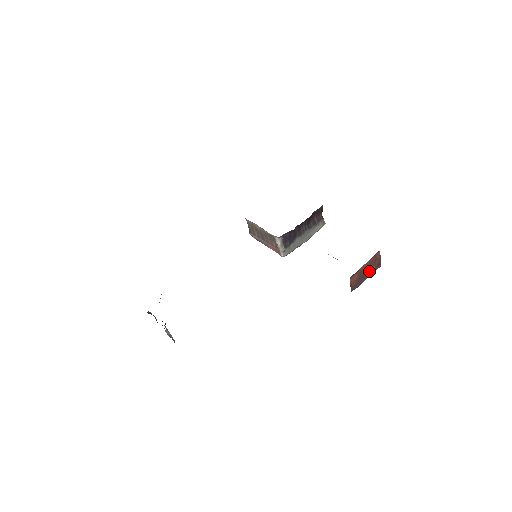
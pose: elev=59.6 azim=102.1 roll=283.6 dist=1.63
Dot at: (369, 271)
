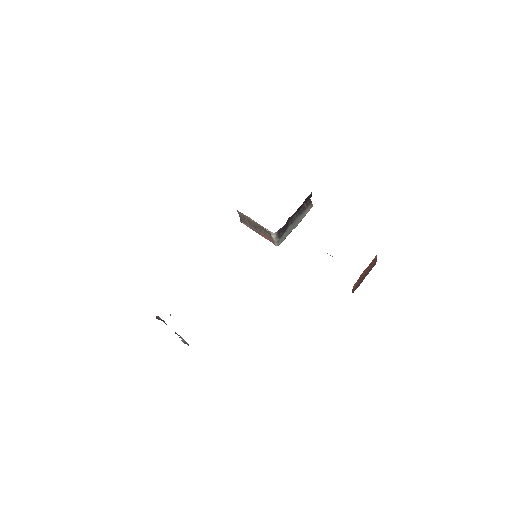
Dot at: (367, 272)
